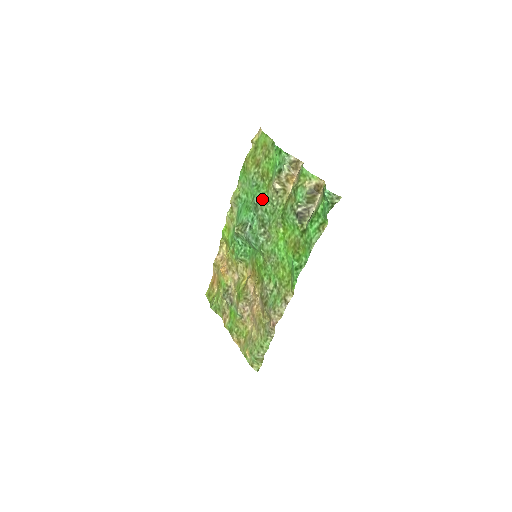
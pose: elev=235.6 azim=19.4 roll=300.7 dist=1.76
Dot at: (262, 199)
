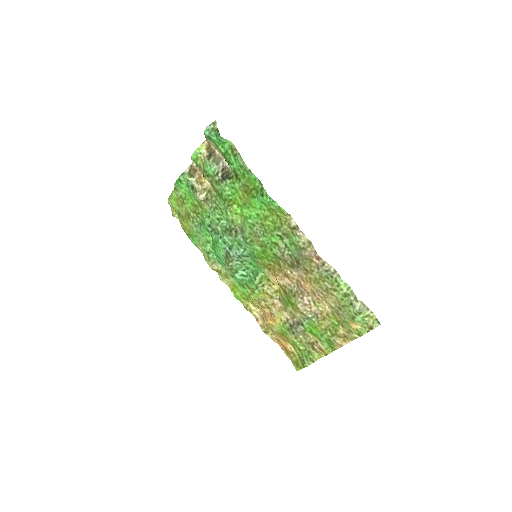
Dot at: (210, 221)
